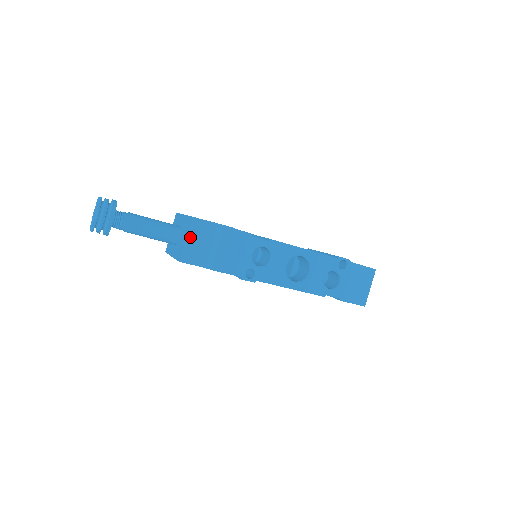
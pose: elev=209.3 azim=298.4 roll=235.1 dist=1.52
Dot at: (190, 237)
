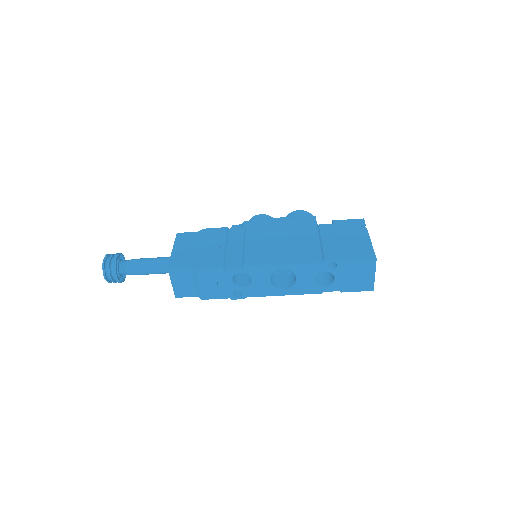
Dot at: (174, 281)
